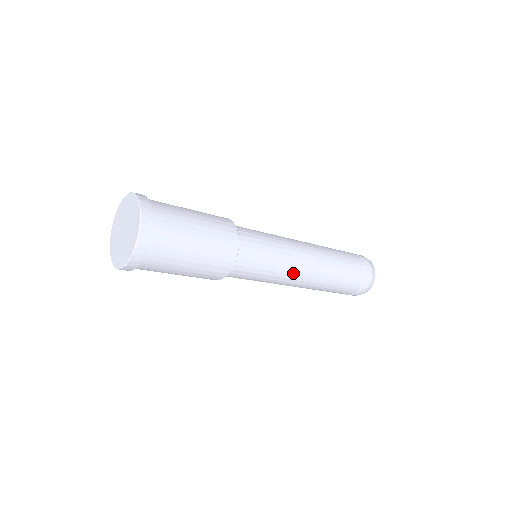
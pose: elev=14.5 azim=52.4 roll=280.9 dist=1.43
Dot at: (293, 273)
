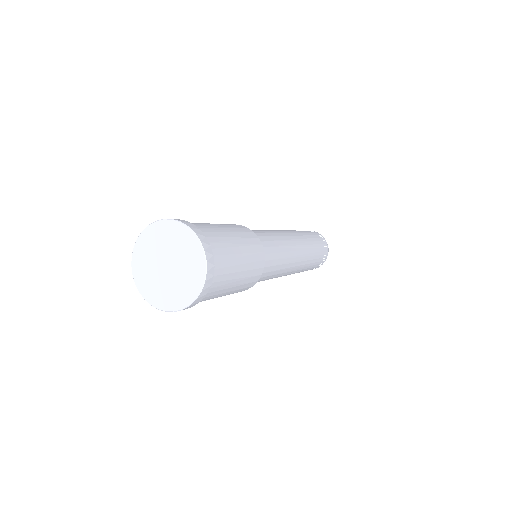
Dot at: occluded
